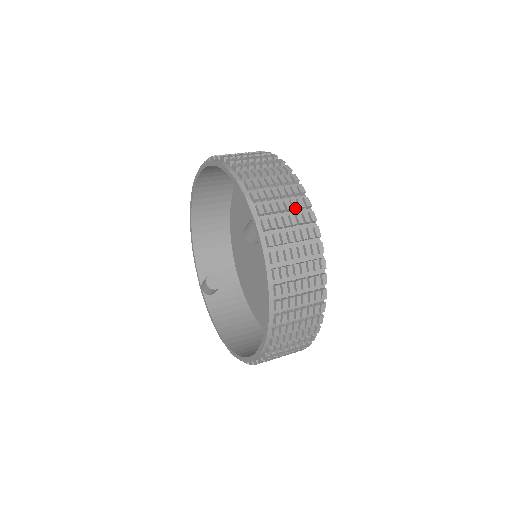
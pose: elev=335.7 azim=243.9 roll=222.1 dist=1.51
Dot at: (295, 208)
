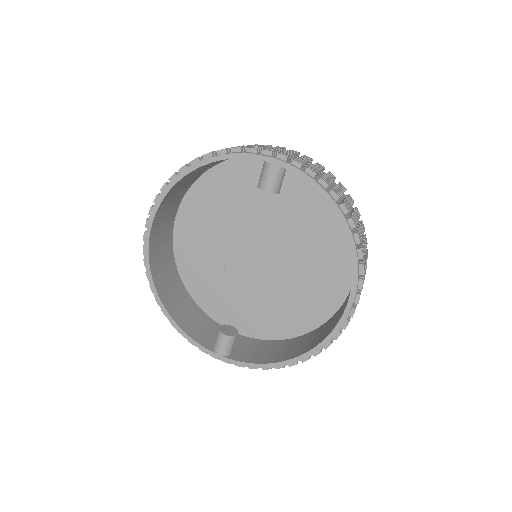
Dot at: (281, 149)
